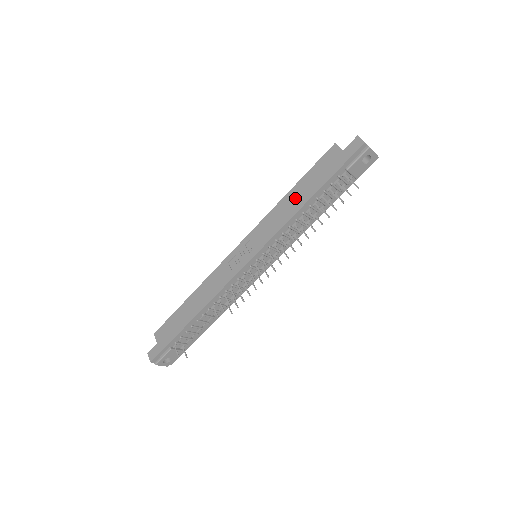
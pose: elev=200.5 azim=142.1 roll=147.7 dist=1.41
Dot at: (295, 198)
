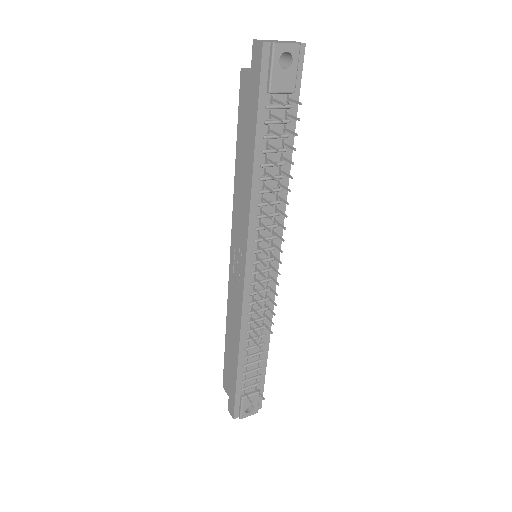
Dot at: (243, 167)
